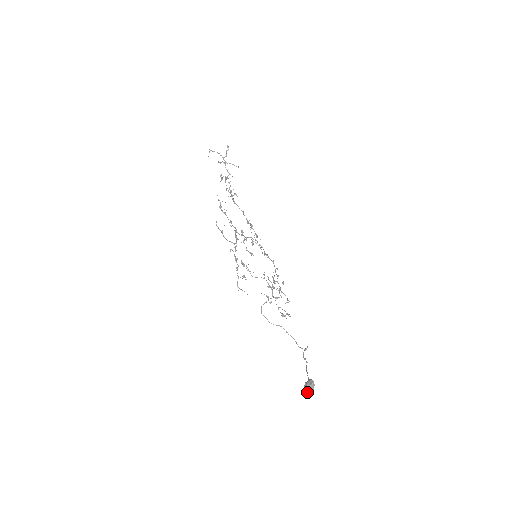
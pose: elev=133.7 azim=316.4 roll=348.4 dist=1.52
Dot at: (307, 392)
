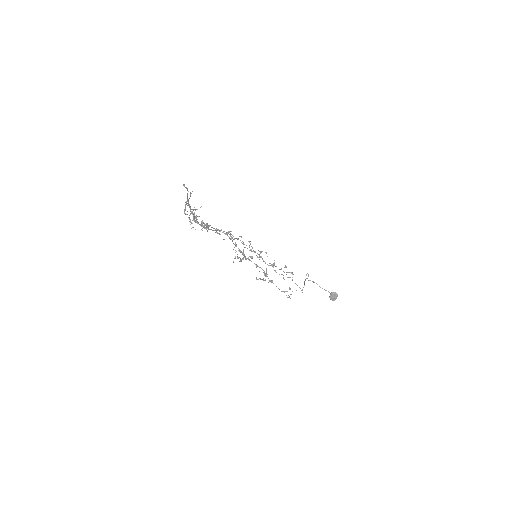
Dot at: occluded
